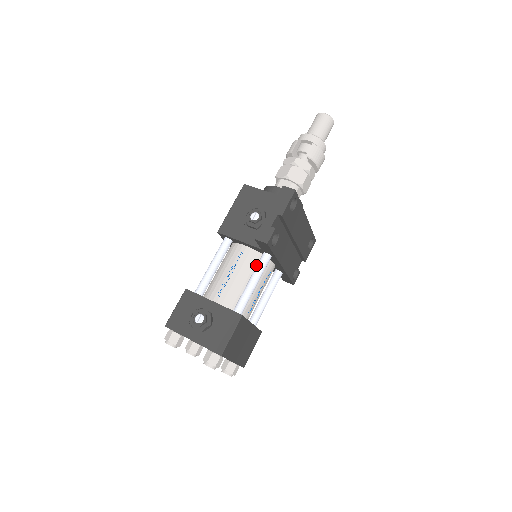
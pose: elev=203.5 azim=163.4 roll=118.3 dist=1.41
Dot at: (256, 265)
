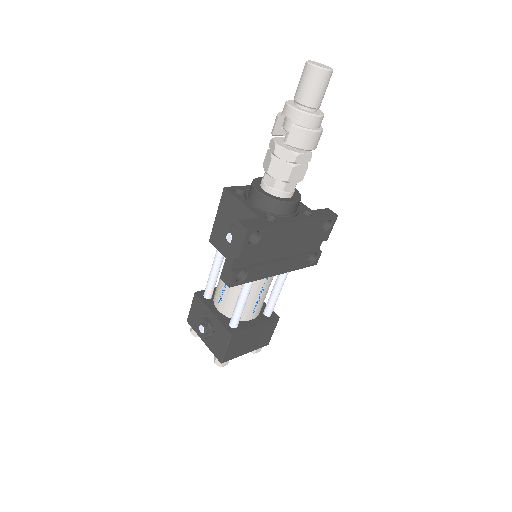
Dot at: occluded
